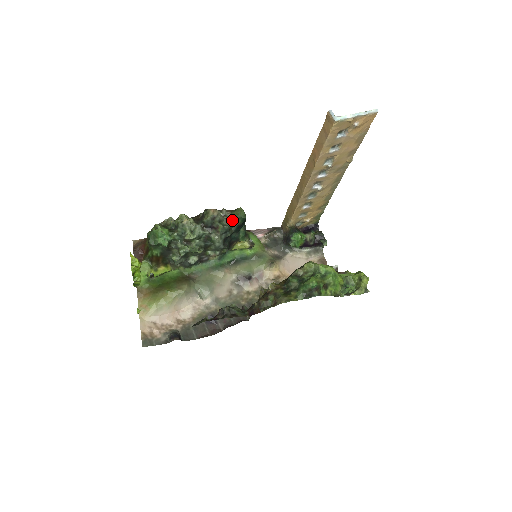
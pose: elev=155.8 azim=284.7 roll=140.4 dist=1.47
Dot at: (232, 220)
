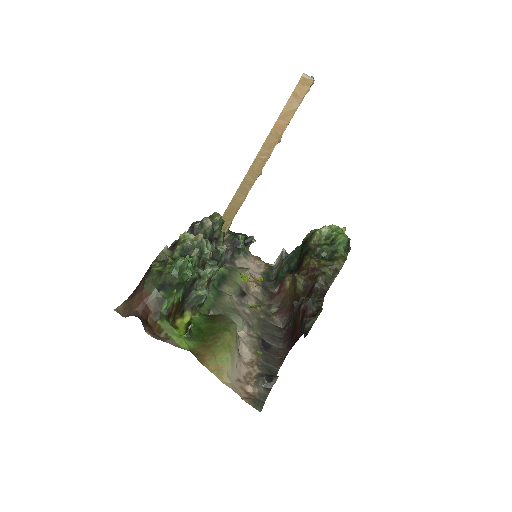
Dot at: occluded
